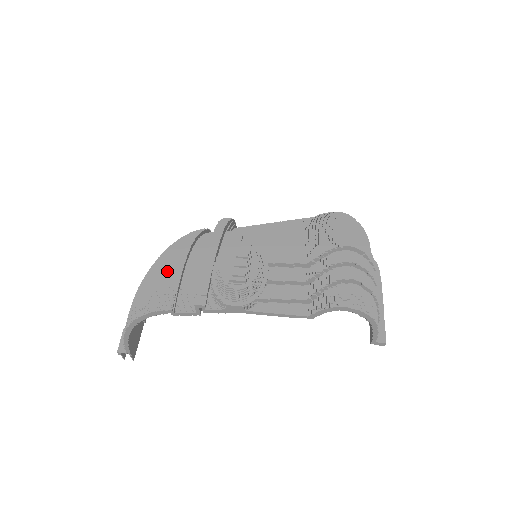
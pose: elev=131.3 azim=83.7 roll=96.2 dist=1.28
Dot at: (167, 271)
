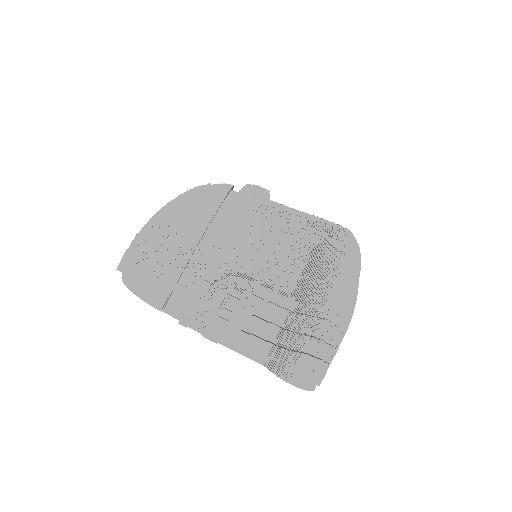
Dot at: (167, 268)
